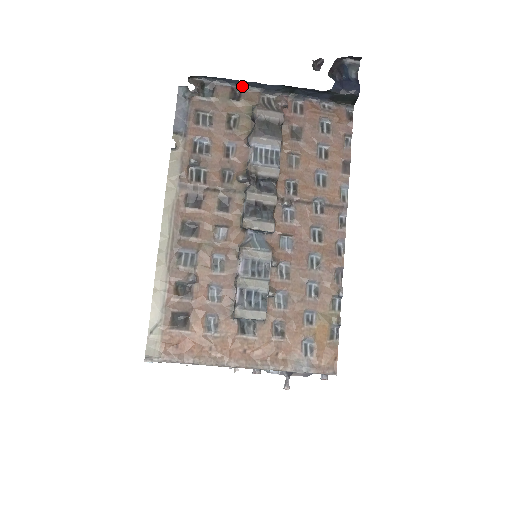
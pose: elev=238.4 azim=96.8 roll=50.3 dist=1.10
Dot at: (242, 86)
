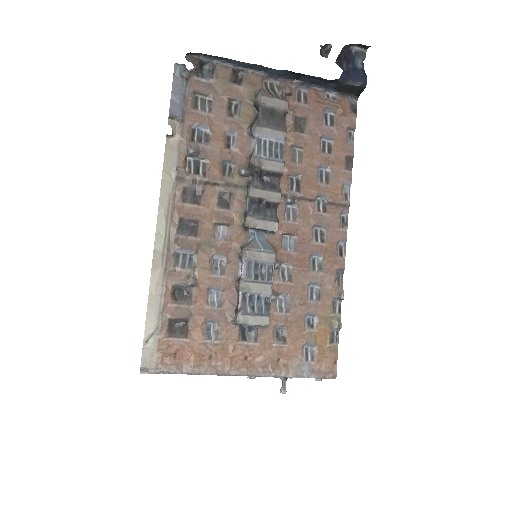
Dot at: (244, 68)
